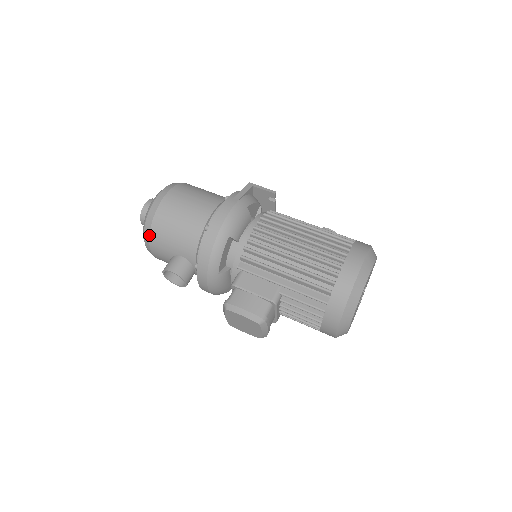
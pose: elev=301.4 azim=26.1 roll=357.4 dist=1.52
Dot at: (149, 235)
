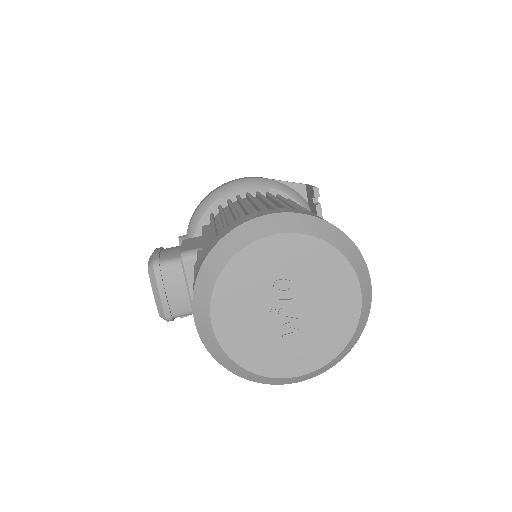
Dot at: occluded
